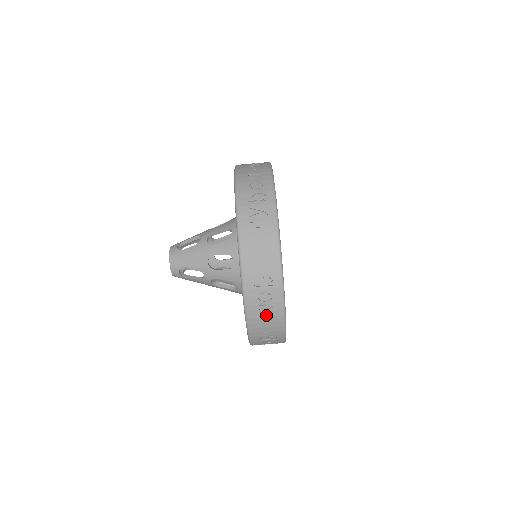
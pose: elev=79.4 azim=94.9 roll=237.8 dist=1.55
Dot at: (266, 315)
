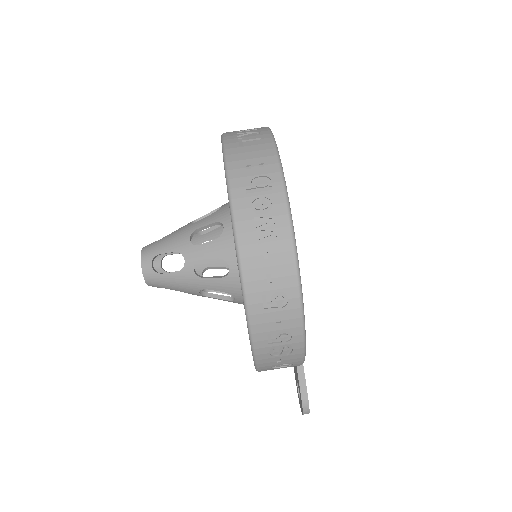
Dot at: (266, 240)
